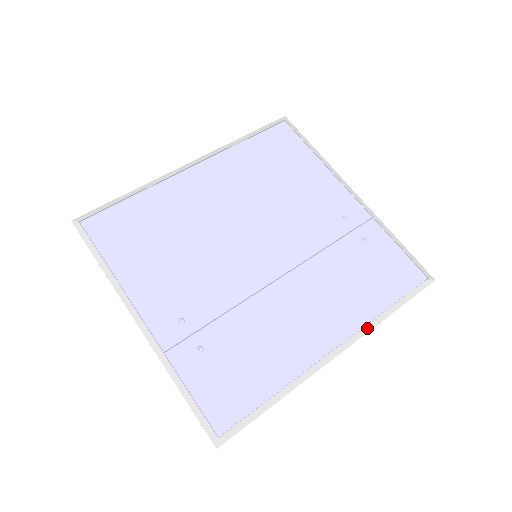
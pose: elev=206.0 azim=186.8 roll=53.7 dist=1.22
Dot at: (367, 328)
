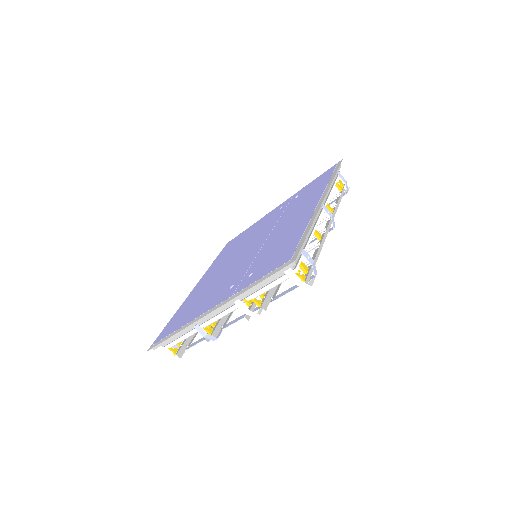
Dot at: (327, 187)
